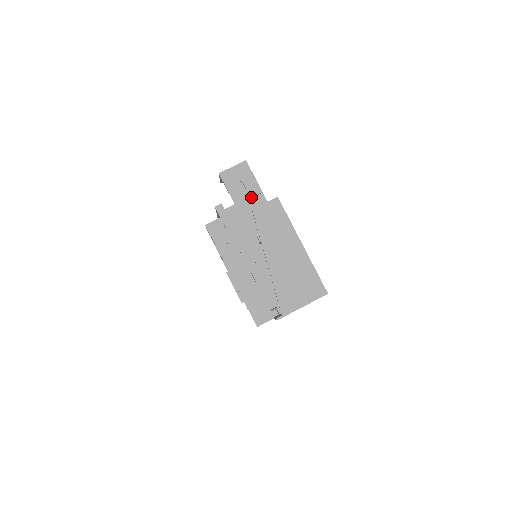
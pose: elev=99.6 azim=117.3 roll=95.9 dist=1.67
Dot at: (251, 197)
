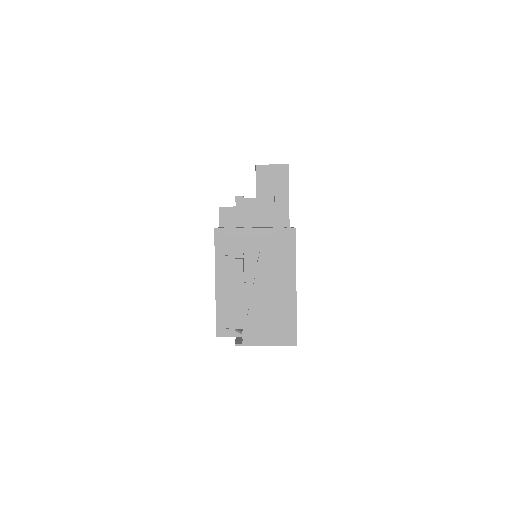
Dot at: (276, 204)
